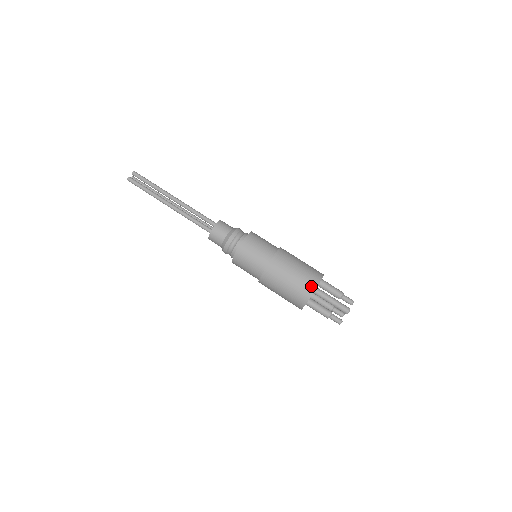
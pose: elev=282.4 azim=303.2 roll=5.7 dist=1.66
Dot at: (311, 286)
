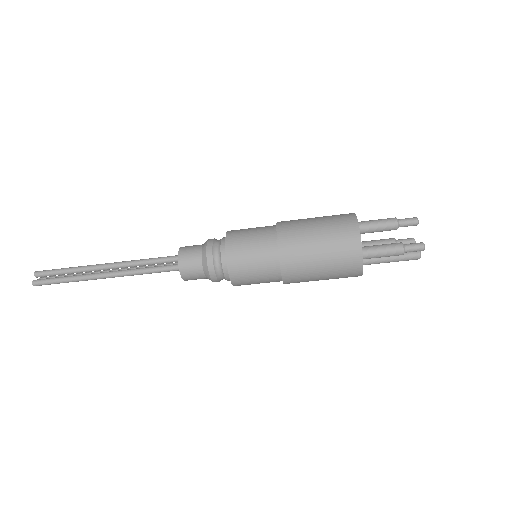
Dot at: occluded
